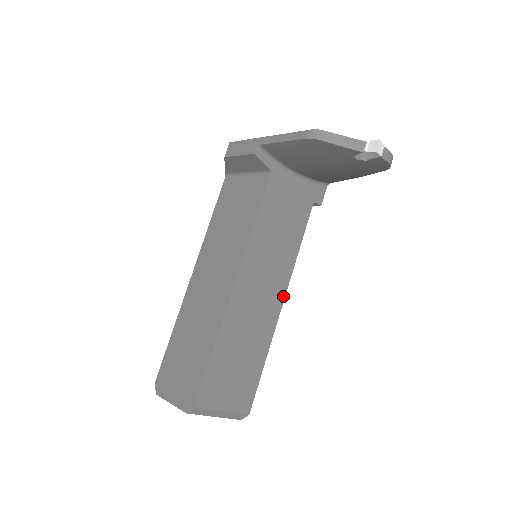
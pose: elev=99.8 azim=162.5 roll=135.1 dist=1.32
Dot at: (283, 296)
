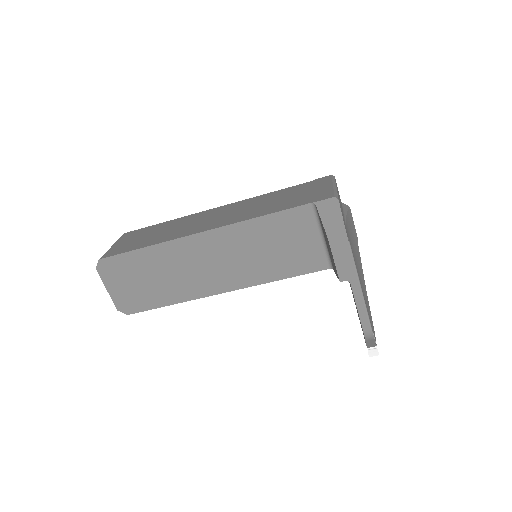
Dot at: occluded
